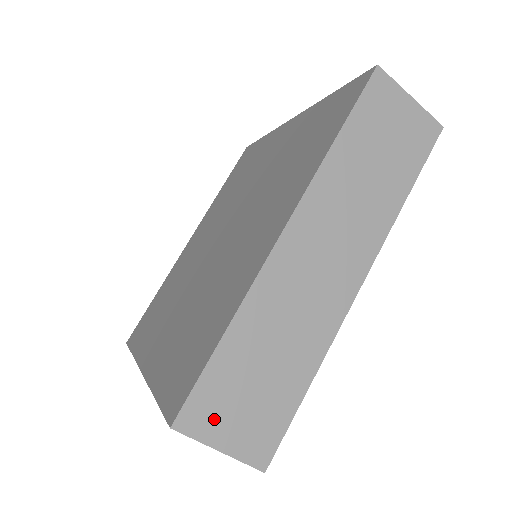
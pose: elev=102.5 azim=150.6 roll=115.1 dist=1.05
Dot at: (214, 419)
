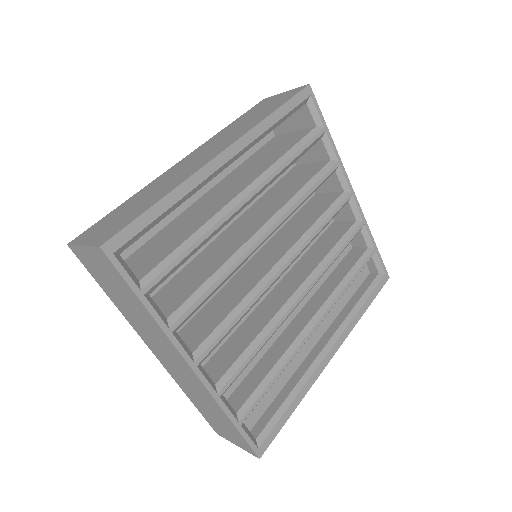
Dot at: (91, 234)
